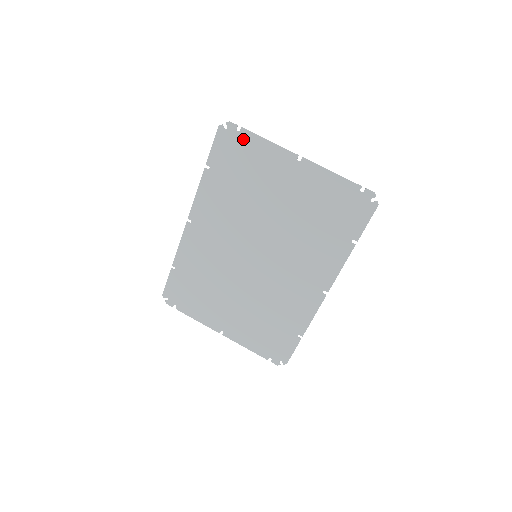
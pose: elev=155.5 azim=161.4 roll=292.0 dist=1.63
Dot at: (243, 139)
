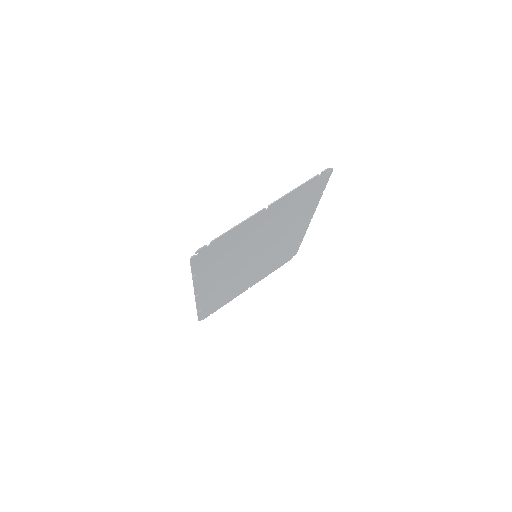
Dot at: (216, 244)
